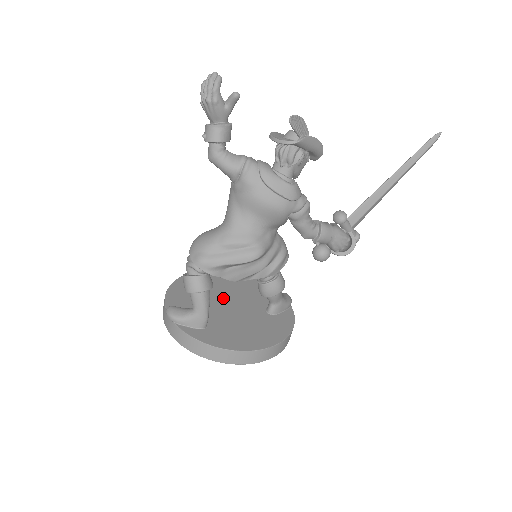
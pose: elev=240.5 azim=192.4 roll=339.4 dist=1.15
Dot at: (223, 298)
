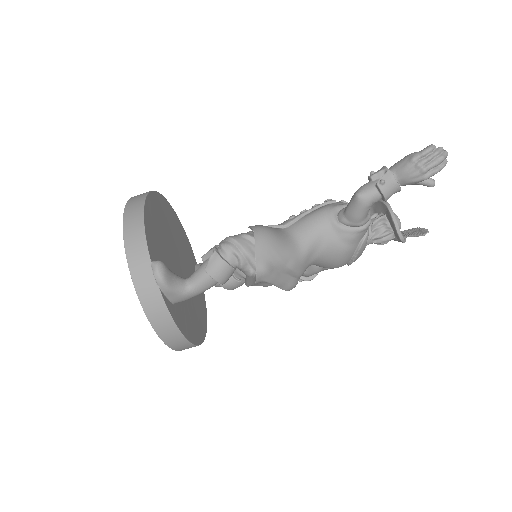
Dot at: (174, 253)
